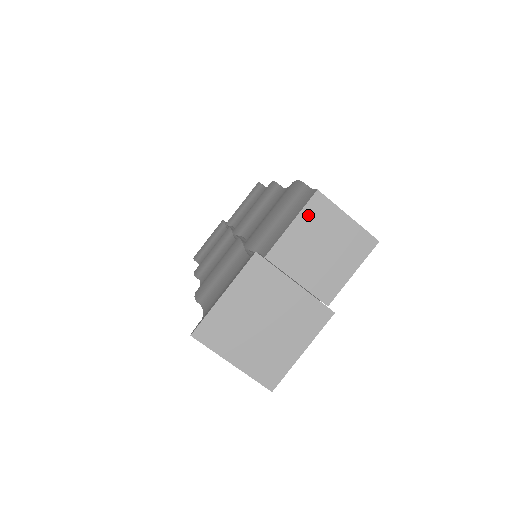
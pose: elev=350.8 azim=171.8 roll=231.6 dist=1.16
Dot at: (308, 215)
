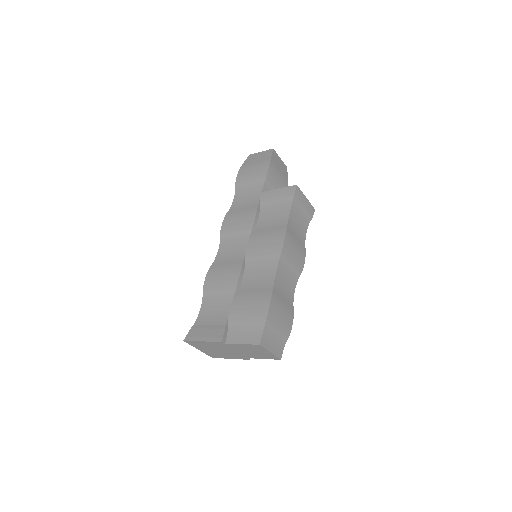
Dot at: (251, 346)
